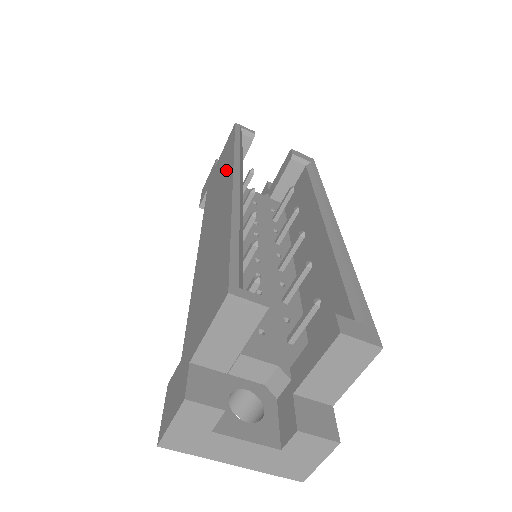
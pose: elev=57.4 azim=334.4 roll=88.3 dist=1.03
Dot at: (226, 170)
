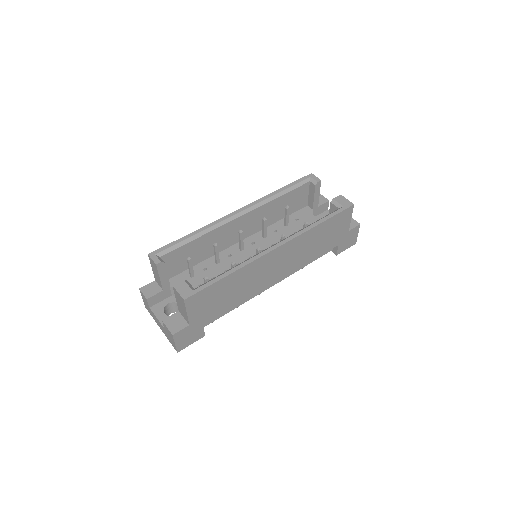
Dot at: occluded
